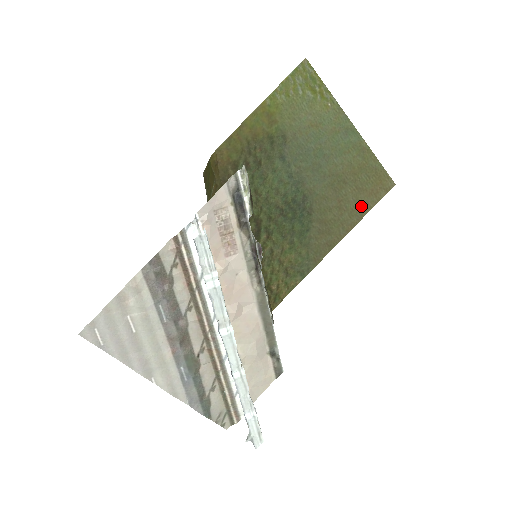
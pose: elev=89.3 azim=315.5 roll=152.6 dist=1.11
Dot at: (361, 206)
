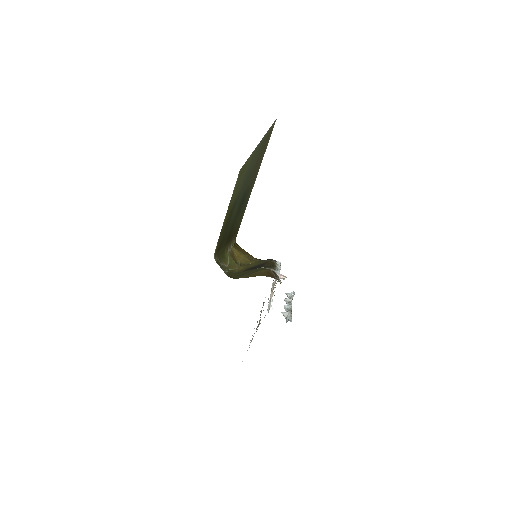
Dot at: (264, 151)
